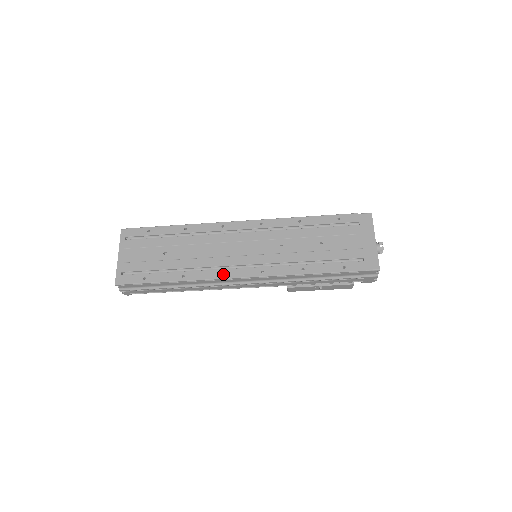
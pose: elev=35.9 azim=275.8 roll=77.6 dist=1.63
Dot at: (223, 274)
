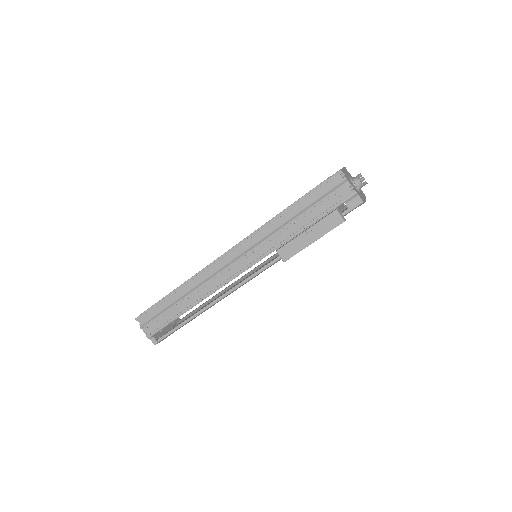
Dot at: occluded
